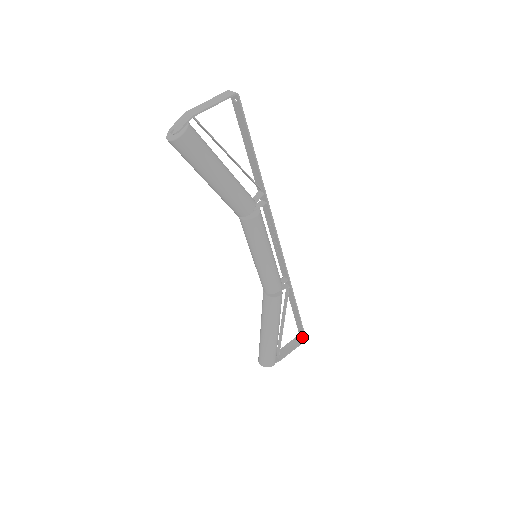
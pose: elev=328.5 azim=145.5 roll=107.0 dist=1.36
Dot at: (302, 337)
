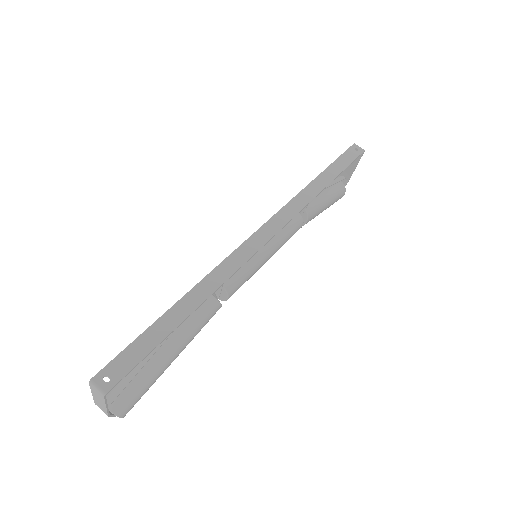
Dot at: (358, 148)
